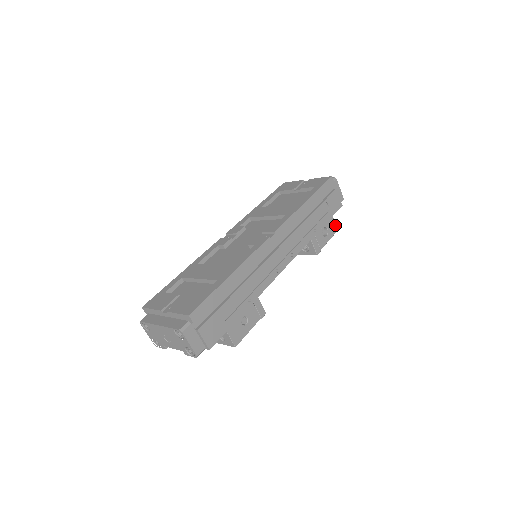
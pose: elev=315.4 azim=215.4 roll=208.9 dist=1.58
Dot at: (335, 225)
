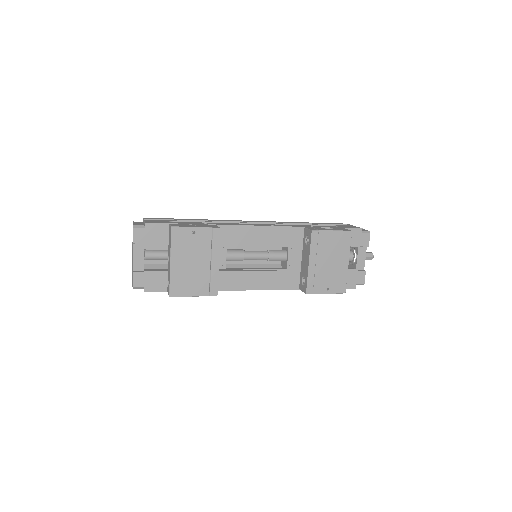
Dot at: occluded
